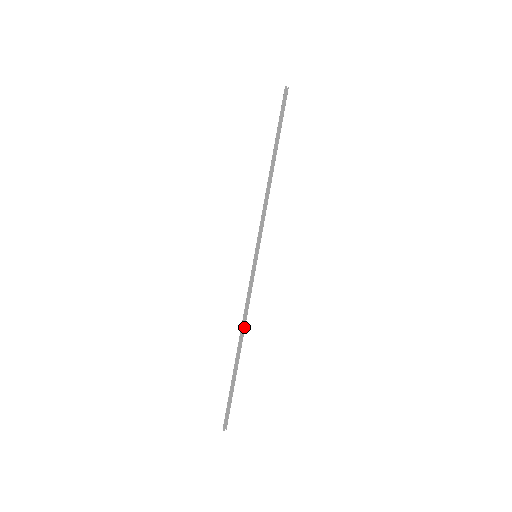
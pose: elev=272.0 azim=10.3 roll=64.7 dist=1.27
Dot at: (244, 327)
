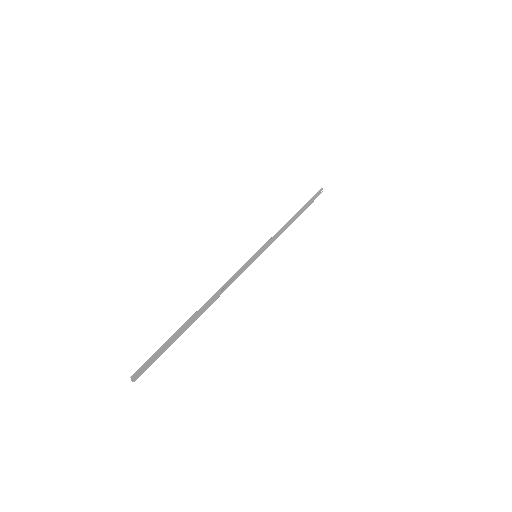
Dot at: (216, 297)
